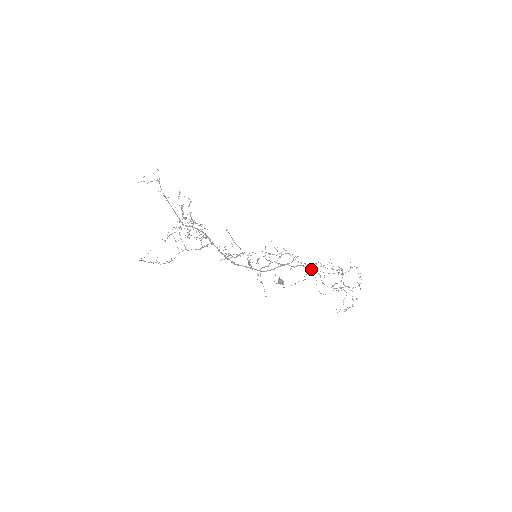
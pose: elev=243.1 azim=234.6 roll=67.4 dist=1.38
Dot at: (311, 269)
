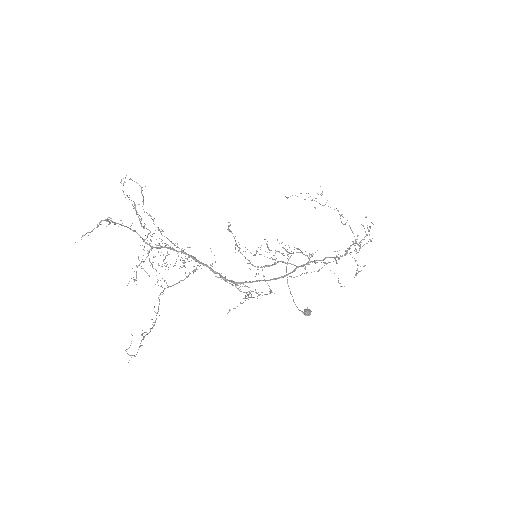
Dot at: occluded
